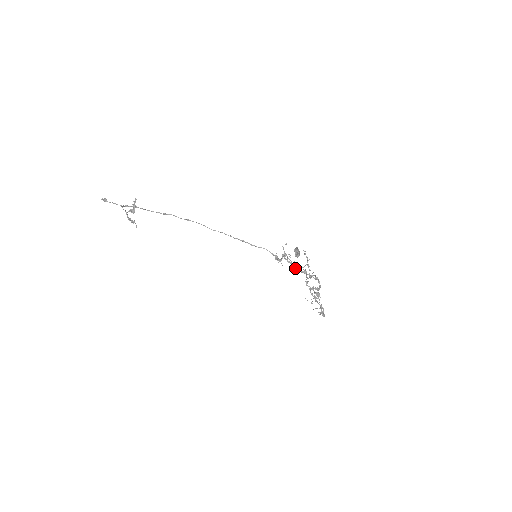
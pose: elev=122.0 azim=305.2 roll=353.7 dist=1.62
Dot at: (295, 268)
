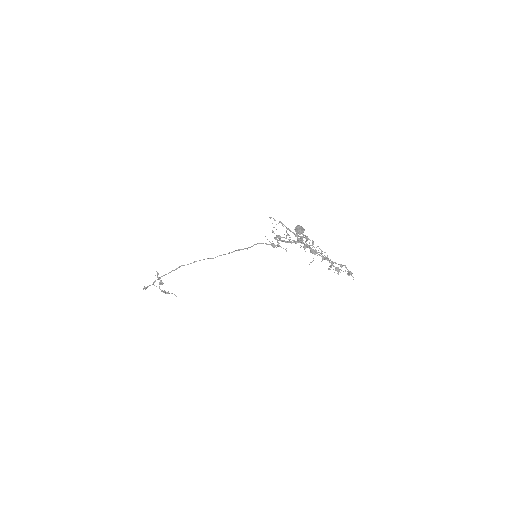
Dot at: (289, 242)
